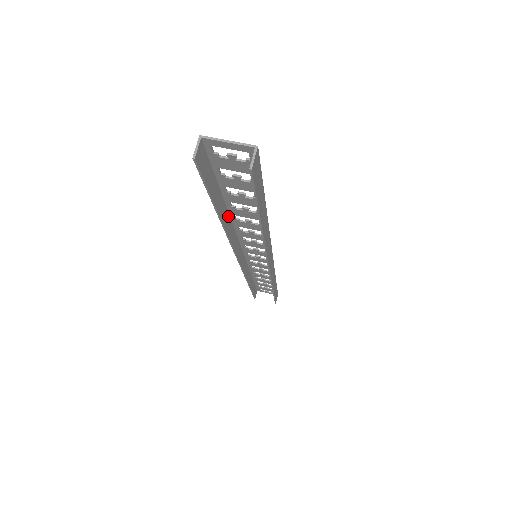
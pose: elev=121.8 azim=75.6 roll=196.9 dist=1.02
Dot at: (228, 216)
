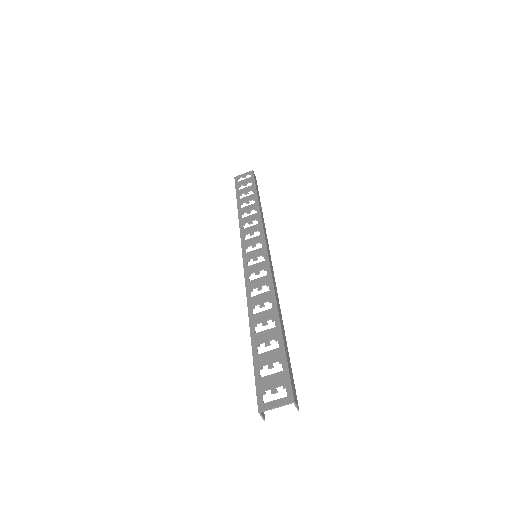
Dot at: (250, 318)
